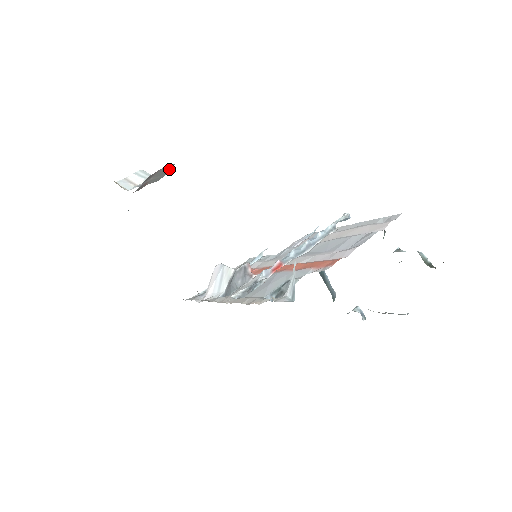
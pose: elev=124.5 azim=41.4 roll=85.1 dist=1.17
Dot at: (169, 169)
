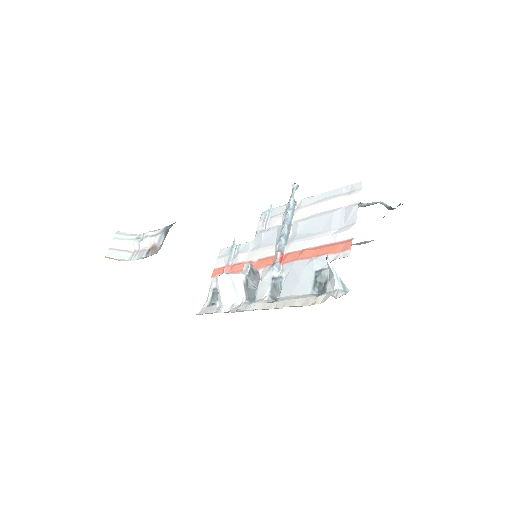
Dot at: occluded
